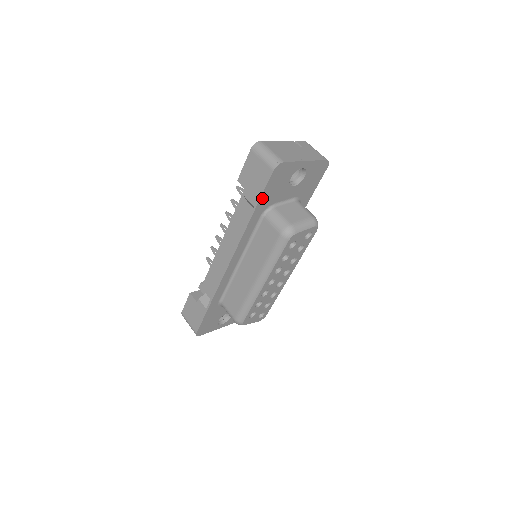
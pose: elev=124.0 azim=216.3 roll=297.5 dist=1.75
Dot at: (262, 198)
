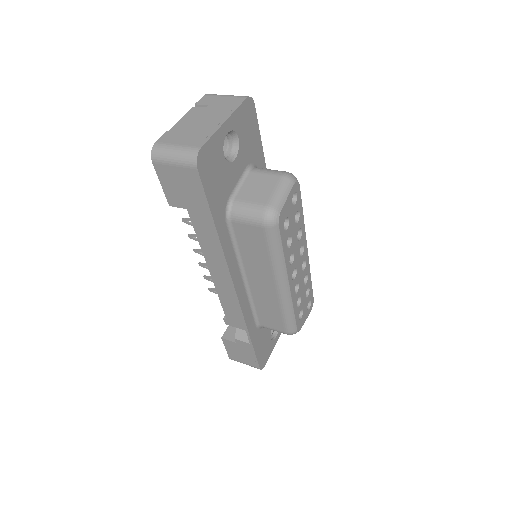
Dot at: (211, 205)
